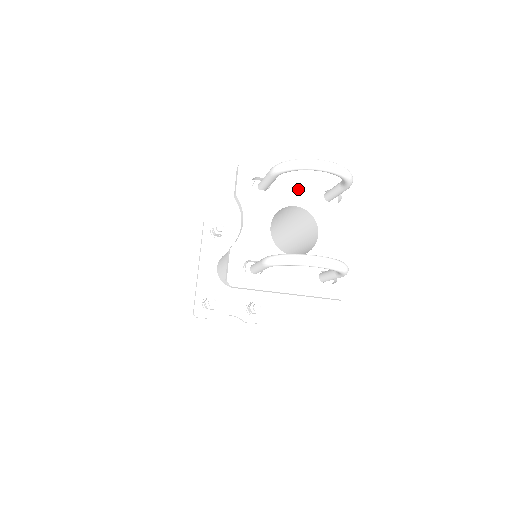
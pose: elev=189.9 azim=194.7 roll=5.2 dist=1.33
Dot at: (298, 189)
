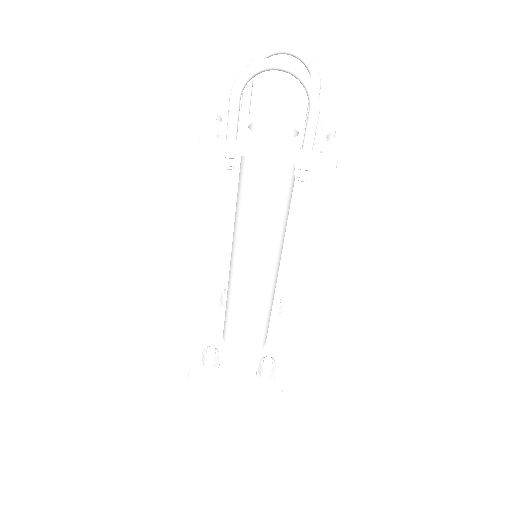
Dot at: (278, 117)
